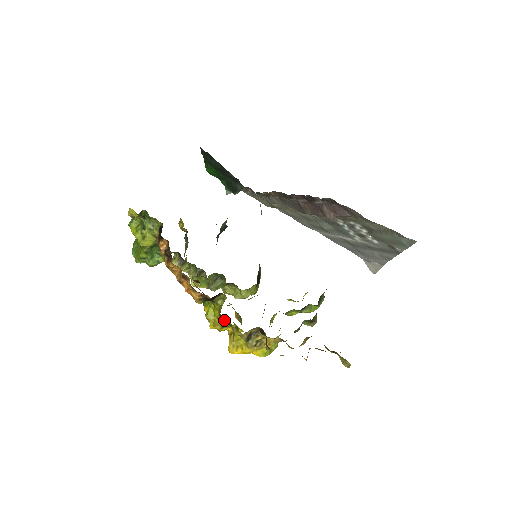
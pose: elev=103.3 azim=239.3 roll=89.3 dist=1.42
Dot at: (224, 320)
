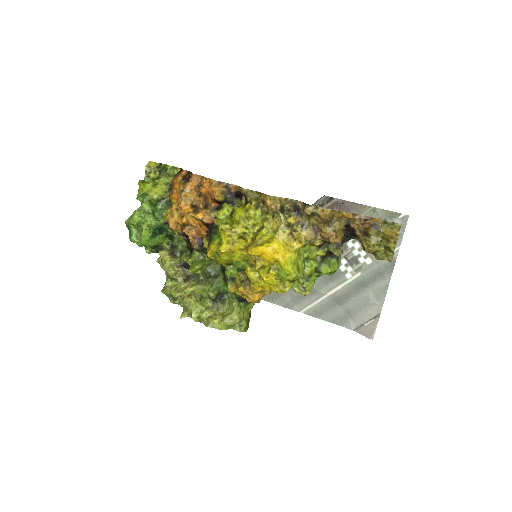
Dot at: (250, 205)
